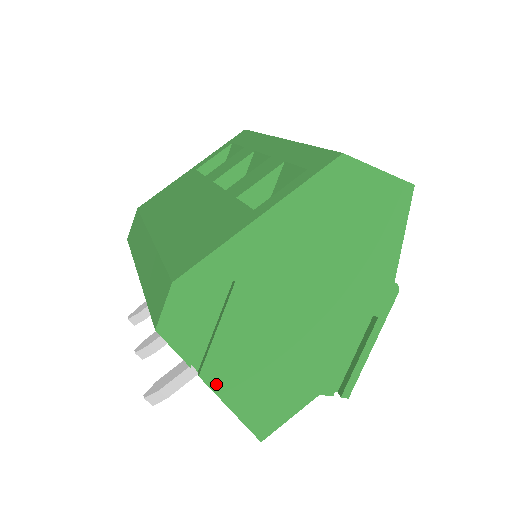
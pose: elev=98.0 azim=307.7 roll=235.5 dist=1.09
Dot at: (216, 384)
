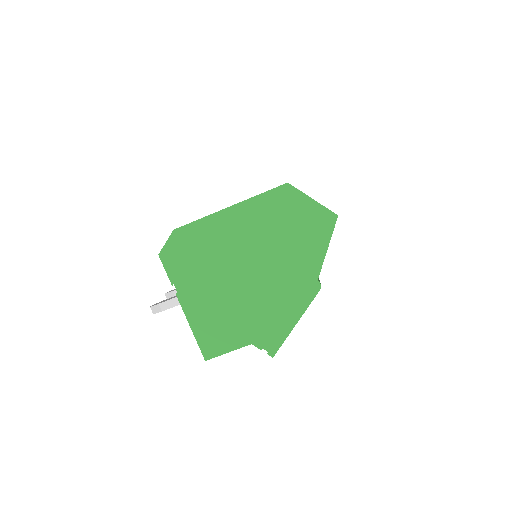
Dot at: (185, 304)
